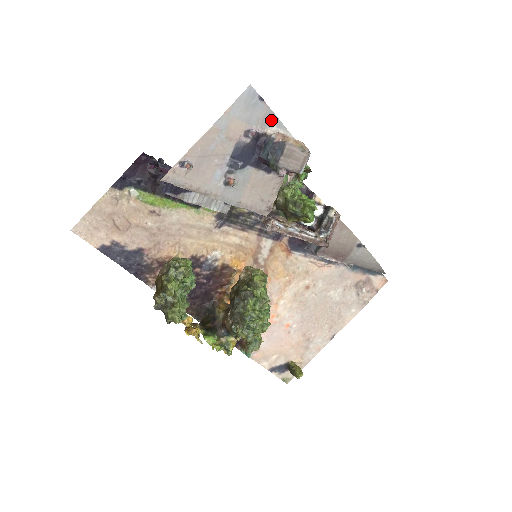
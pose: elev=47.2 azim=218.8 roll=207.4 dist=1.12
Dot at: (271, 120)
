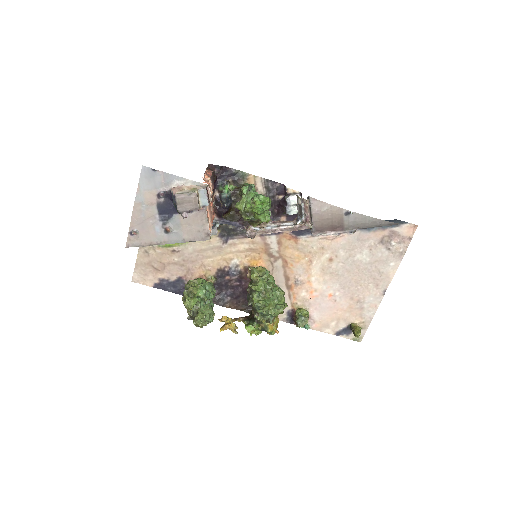
Dot at: (170, 179)
